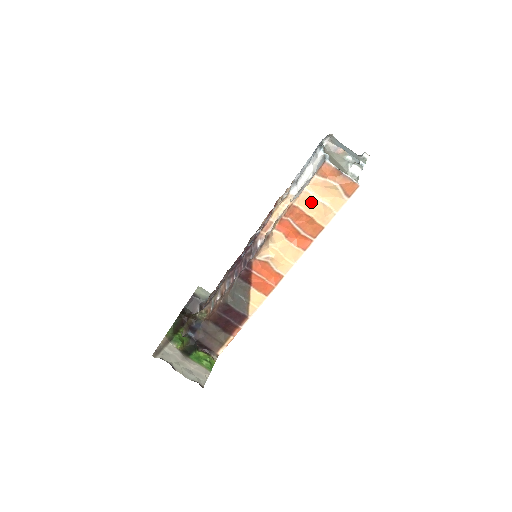
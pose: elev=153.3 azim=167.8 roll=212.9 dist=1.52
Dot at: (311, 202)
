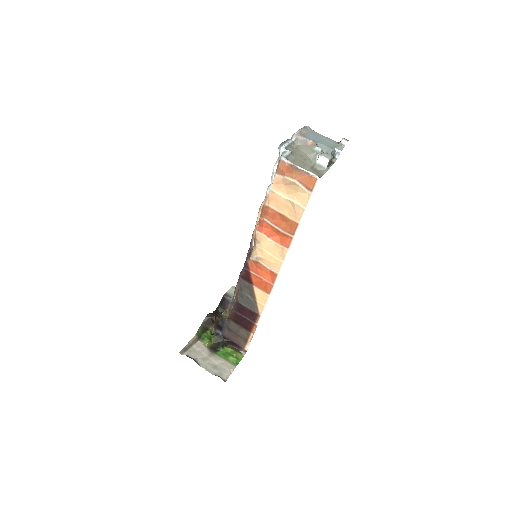
Dot at: (279, 200)
